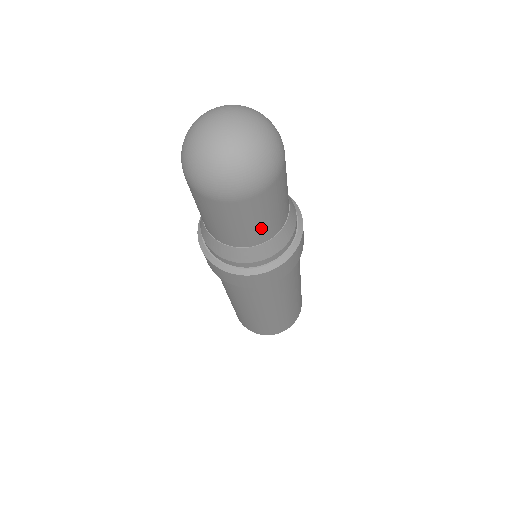
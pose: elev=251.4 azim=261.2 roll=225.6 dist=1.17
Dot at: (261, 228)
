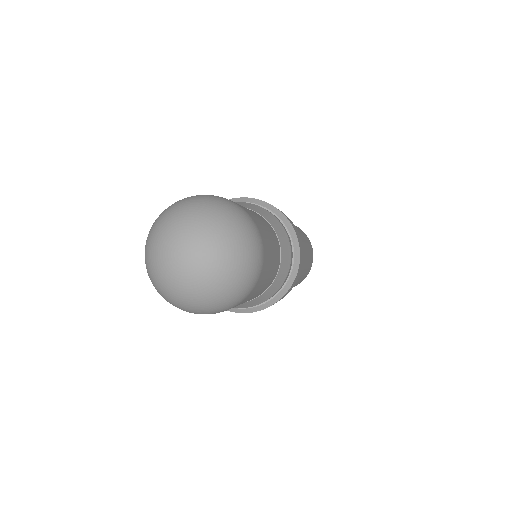
Dot at: (265, 286)
